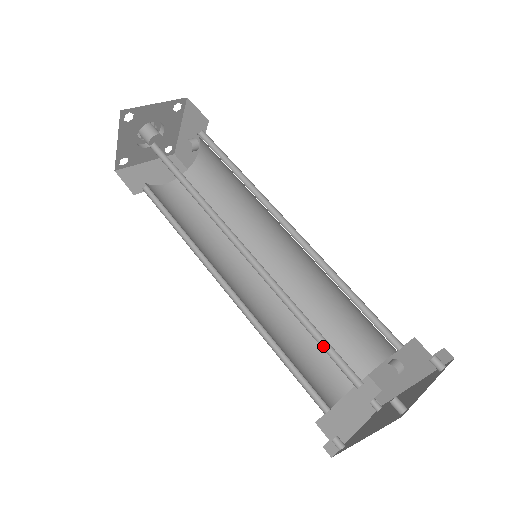
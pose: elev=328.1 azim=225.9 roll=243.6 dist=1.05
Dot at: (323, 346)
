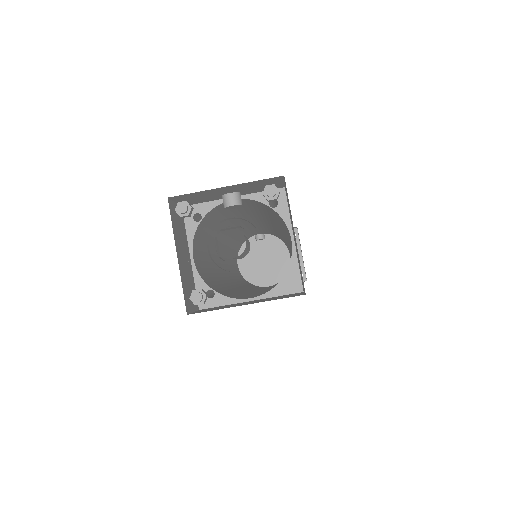
Dot at: occluded
